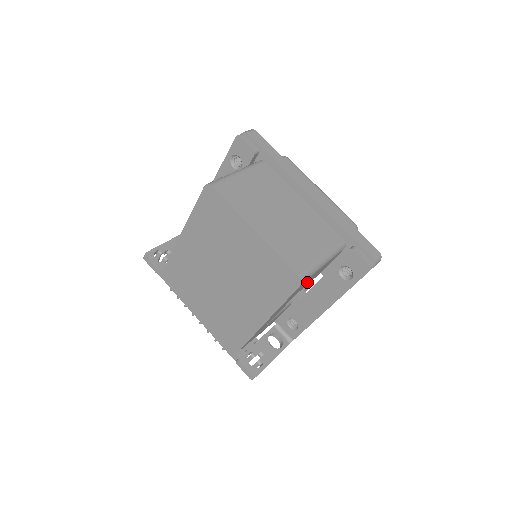
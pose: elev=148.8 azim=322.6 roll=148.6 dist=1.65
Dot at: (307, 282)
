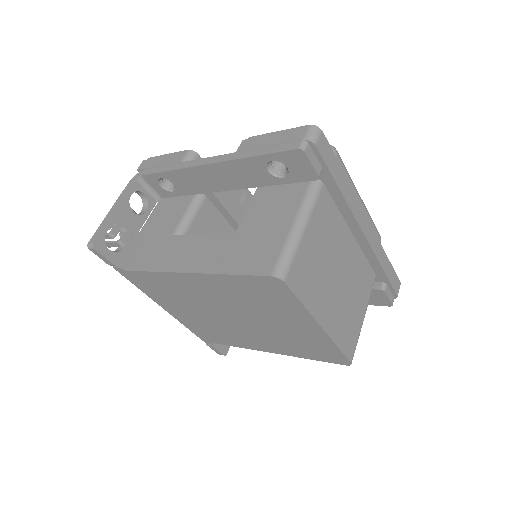
Dot at: occluded
